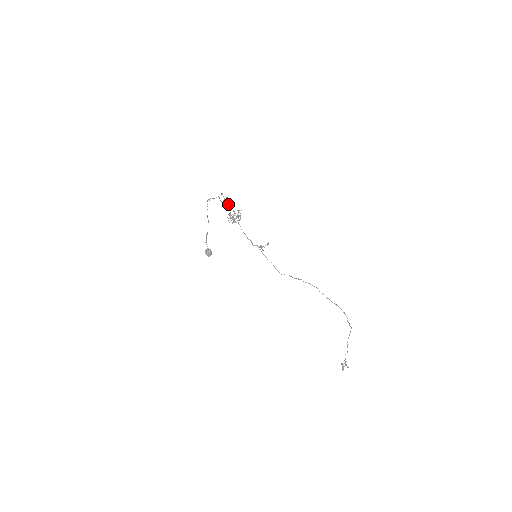
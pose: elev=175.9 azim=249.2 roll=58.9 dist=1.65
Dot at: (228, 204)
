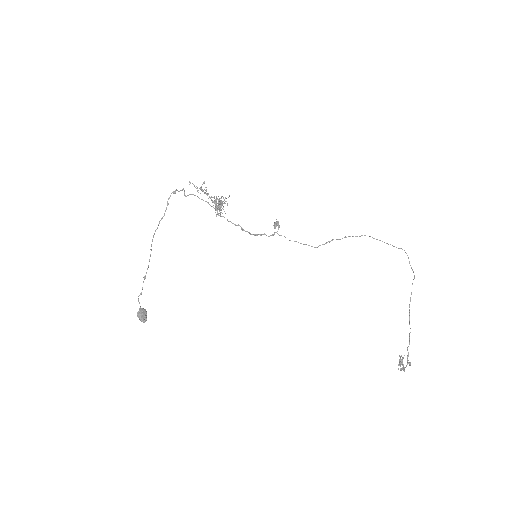
Dot at: (204, 193)
